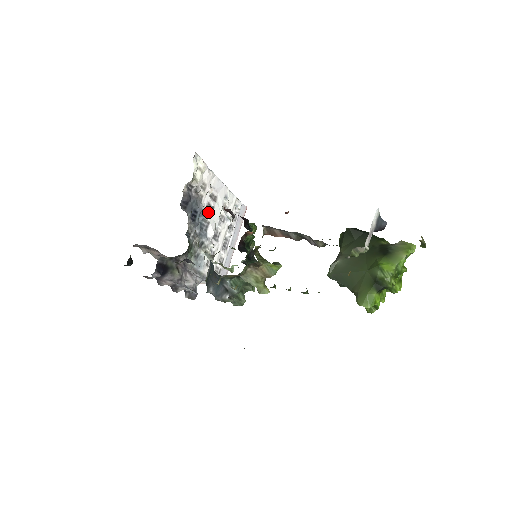
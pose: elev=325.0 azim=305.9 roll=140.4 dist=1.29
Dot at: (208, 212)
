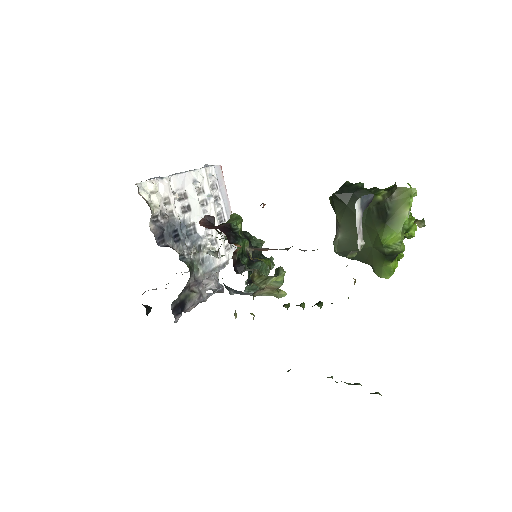
Dot at: (187, 216)
